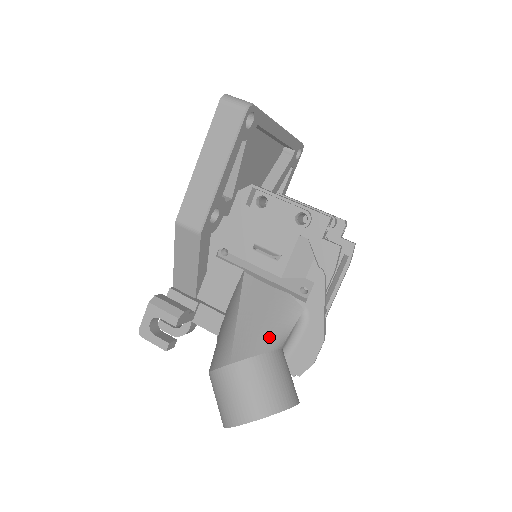
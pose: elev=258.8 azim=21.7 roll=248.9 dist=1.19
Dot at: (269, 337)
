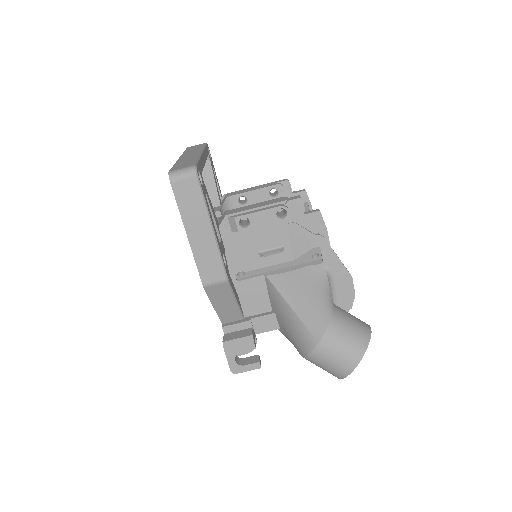
Dot at: (324, 305)
